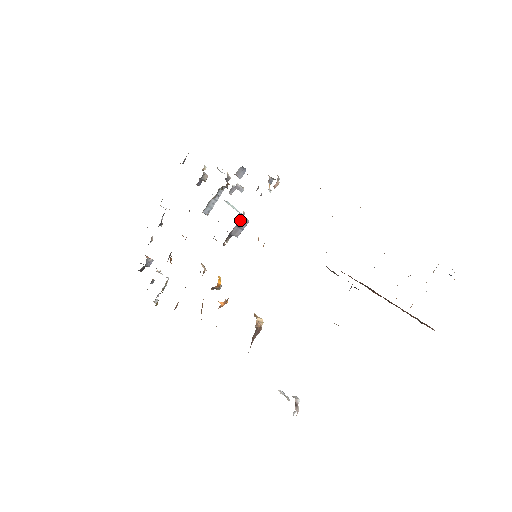
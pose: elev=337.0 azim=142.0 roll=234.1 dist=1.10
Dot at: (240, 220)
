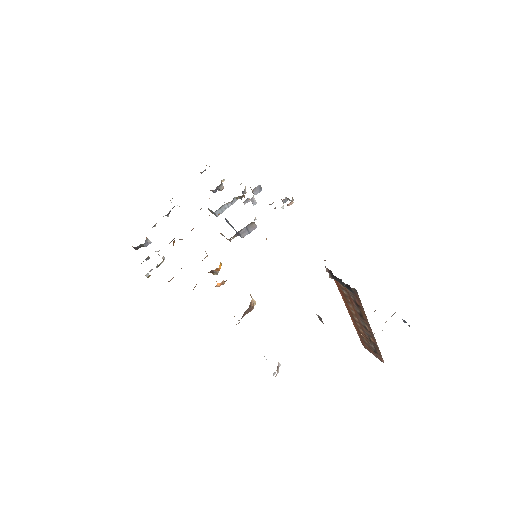
Dot at: (251, 223)
